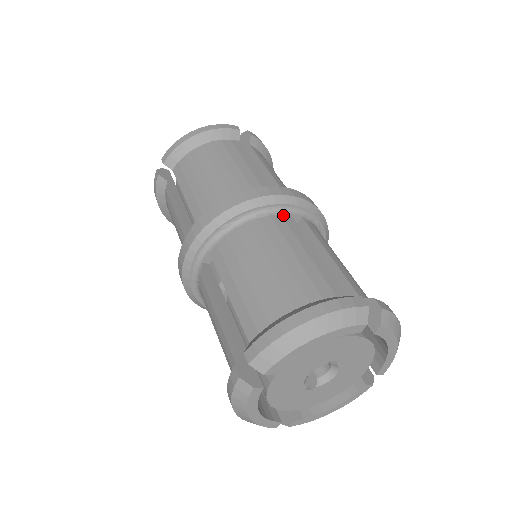
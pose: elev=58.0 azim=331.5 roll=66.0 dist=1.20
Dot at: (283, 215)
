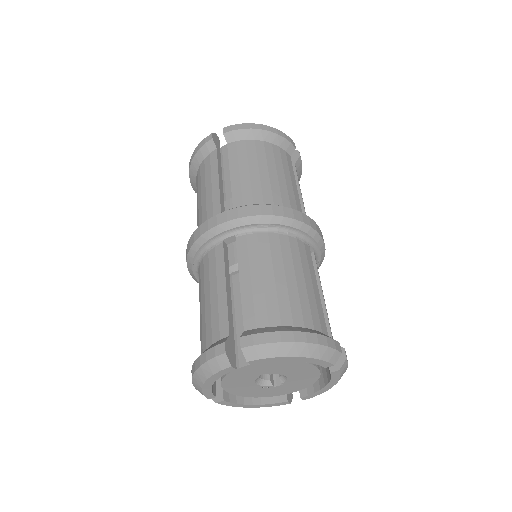
Dot at: (216, 247)
